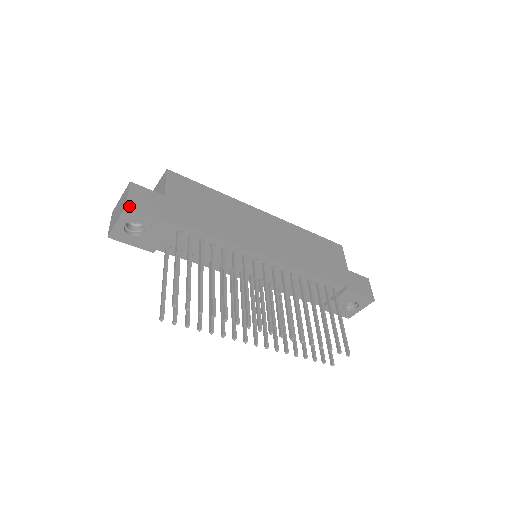
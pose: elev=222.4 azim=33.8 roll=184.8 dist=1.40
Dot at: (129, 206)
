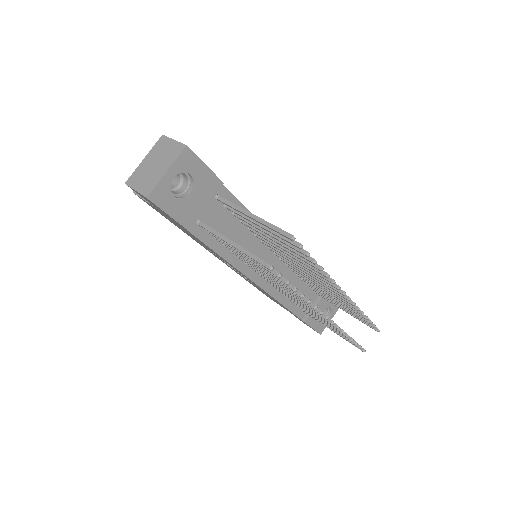
Dot at: (187, 147)
